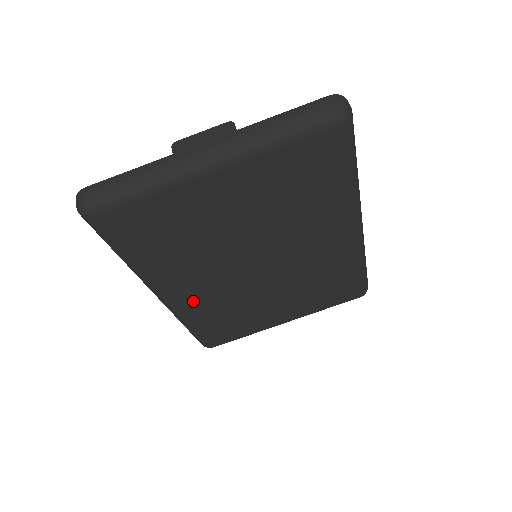
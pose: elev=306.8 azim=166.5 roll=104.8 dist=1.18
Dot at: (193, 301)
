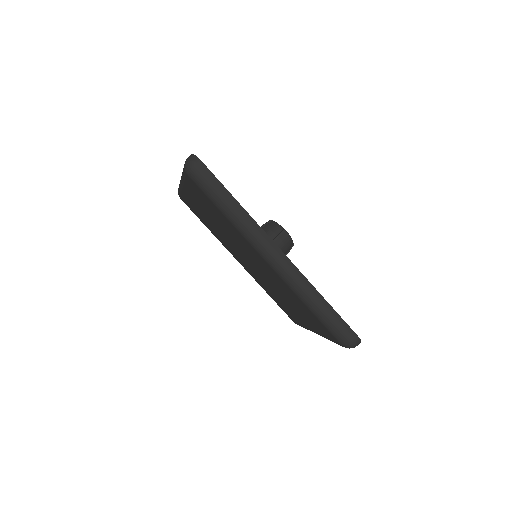
Dot at: (250, 272)
